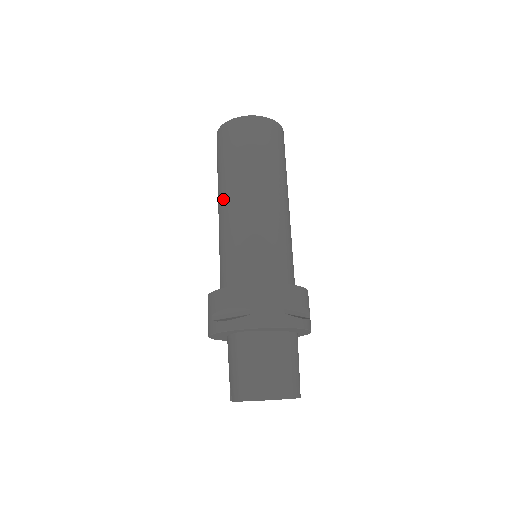
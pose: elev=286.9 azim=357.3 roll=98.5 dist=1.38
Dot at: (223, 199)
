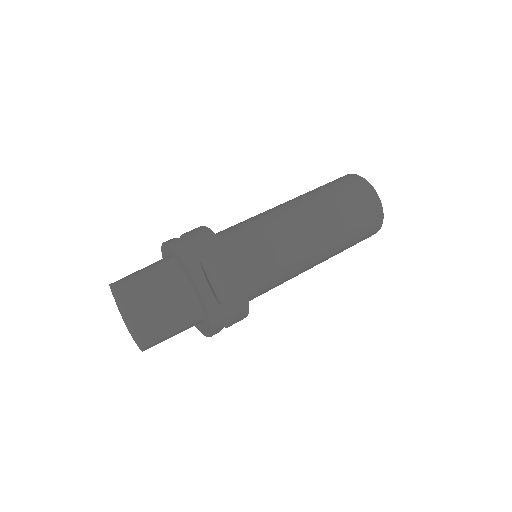
Dot at: occluded
